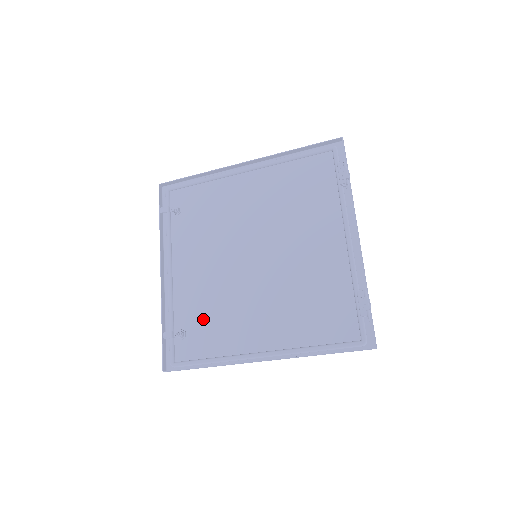
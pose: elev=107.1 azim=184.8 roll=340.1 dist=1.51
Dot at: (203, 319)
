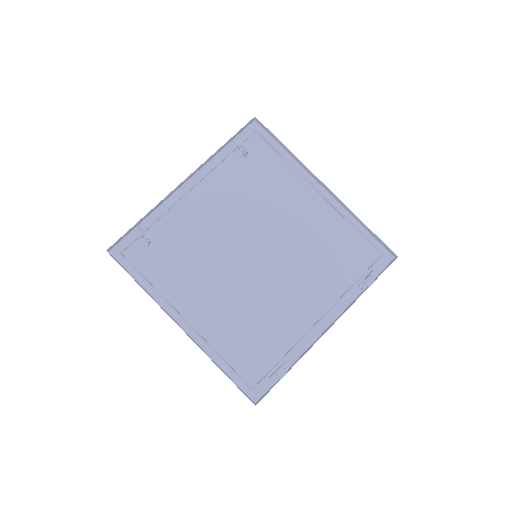
Dot at: (174, 250)
